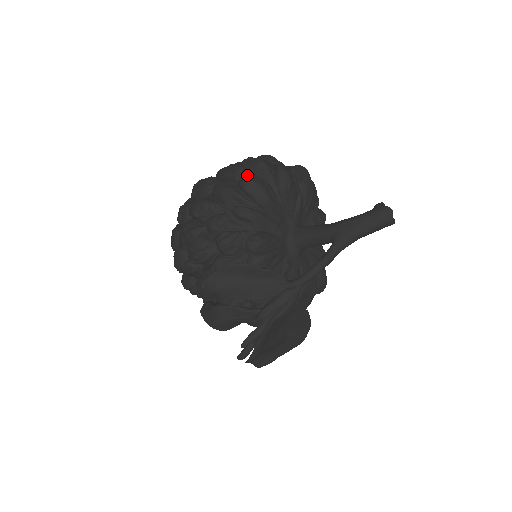
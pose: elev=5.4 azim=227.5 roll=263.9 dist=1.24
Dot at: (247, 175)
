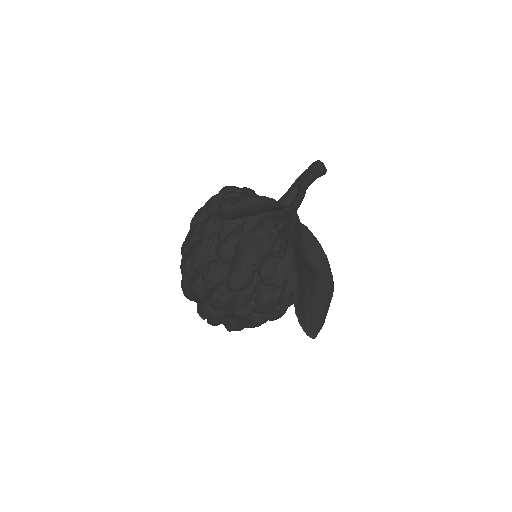
Dot at: (222, 188)
